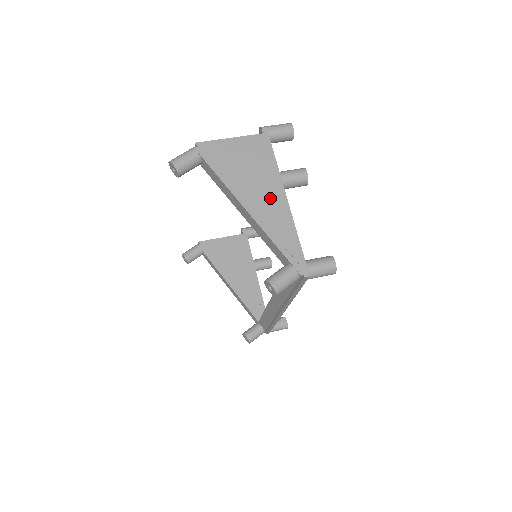
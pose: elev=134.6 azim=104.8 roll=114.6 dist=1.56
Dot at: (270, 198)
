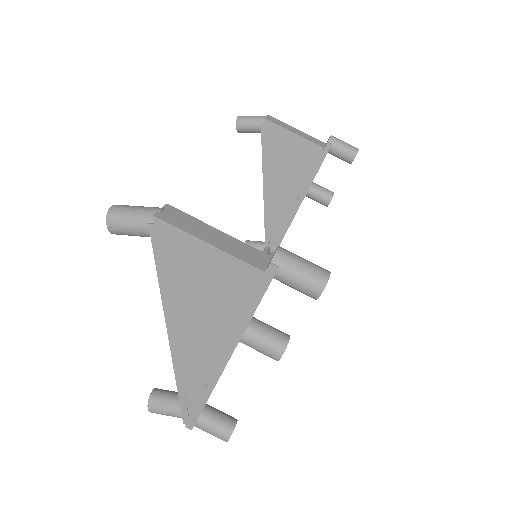
Dot at: (207, 348)
